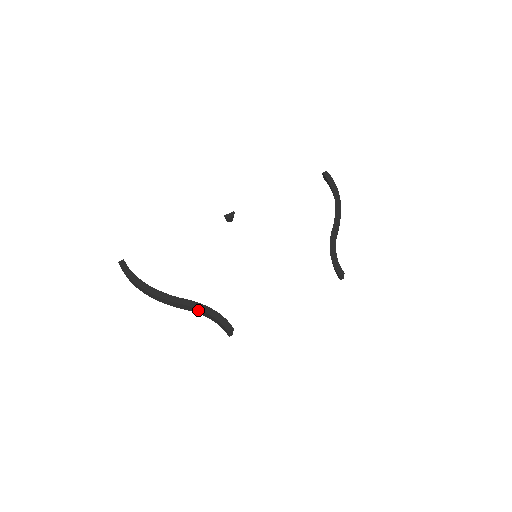
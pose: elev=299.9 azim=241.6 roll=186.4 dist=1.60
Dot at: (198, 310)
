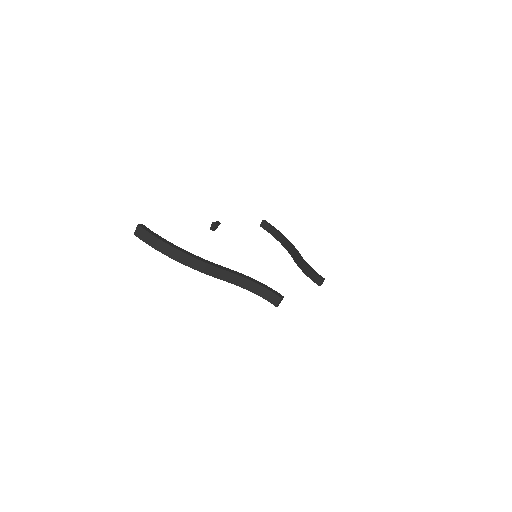
Dot at: (243, 279)
